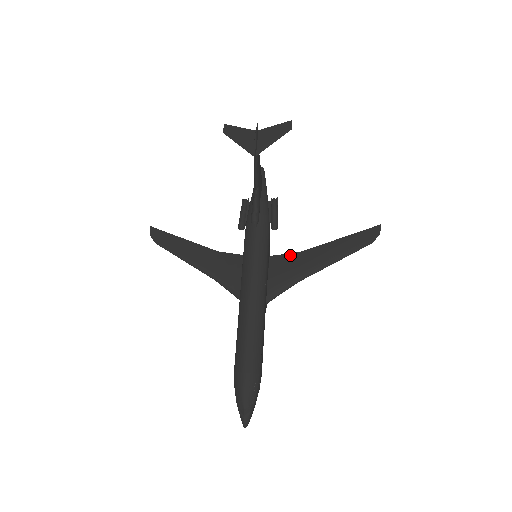
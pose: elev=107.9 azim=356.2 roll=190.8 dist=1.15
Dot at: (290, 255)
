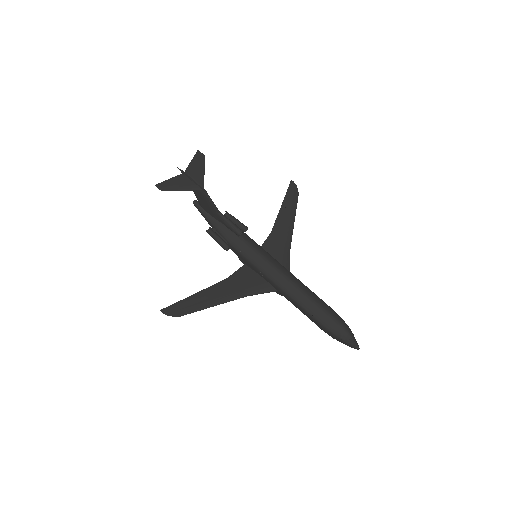
Dot at: (268, 239)
